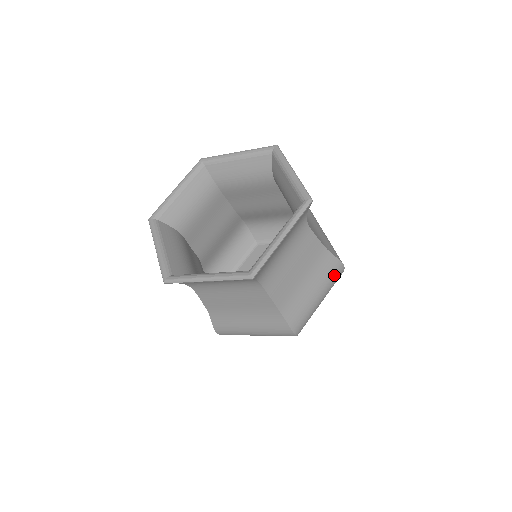
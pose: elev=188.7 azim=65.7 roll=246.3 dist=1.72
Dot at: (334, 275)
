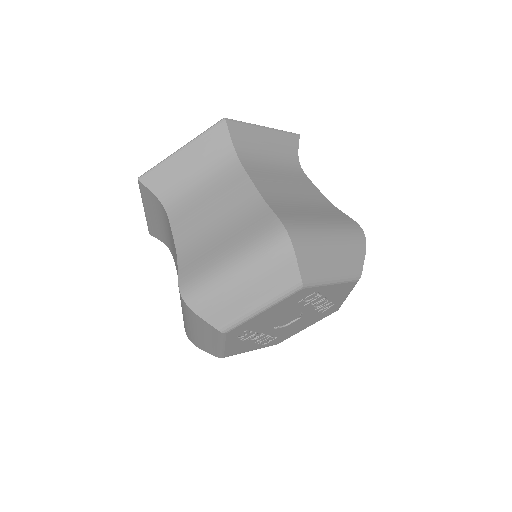
Dot at: (347, 226)
